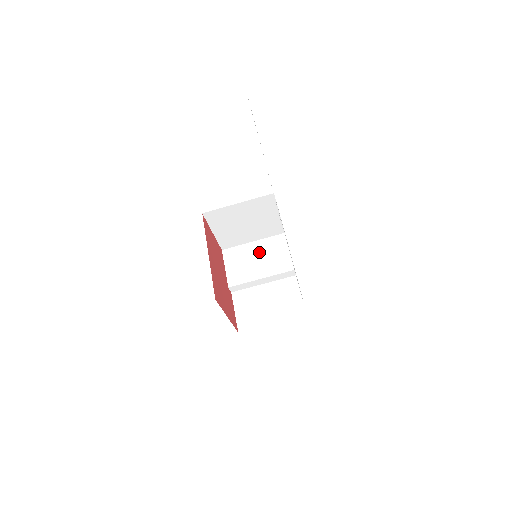
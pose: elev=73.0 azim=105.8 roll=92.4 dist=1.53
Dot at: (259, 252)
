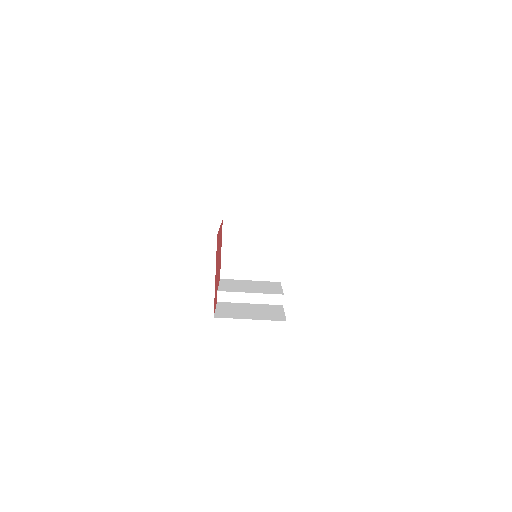
Dot at: (254, 284)
